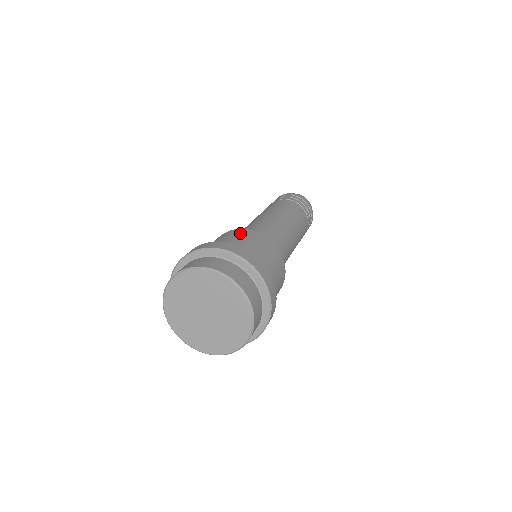
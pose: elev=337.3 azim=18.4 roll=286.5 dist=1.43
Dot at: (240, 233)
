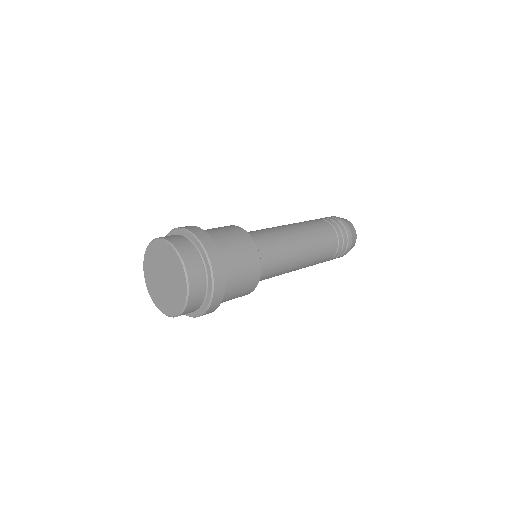
Dot at: (243, 240)
